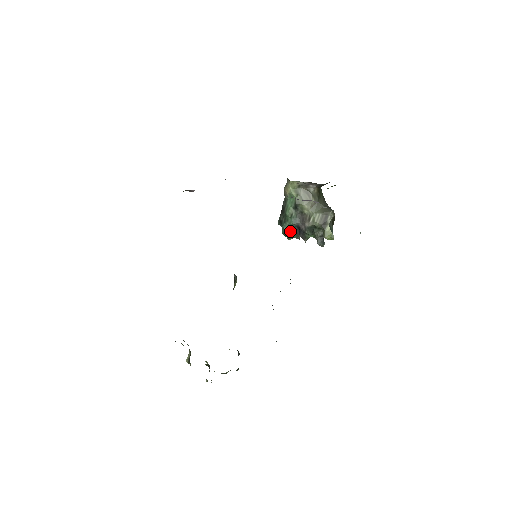
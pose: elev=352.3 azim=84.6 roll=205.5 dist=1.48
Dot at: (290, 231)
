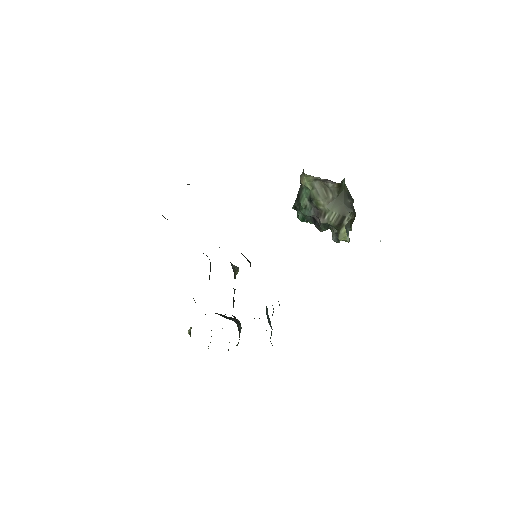
Dot at: (305, 219)
